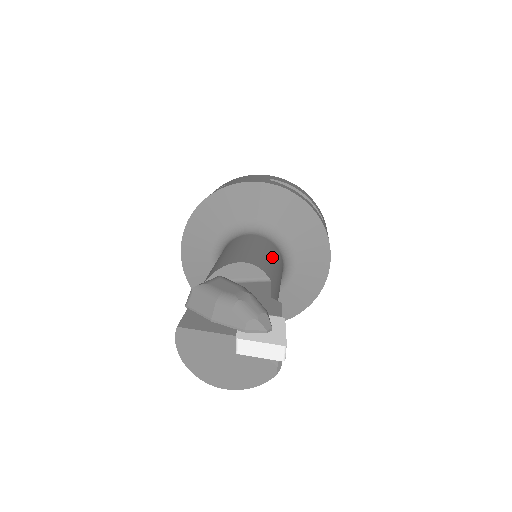
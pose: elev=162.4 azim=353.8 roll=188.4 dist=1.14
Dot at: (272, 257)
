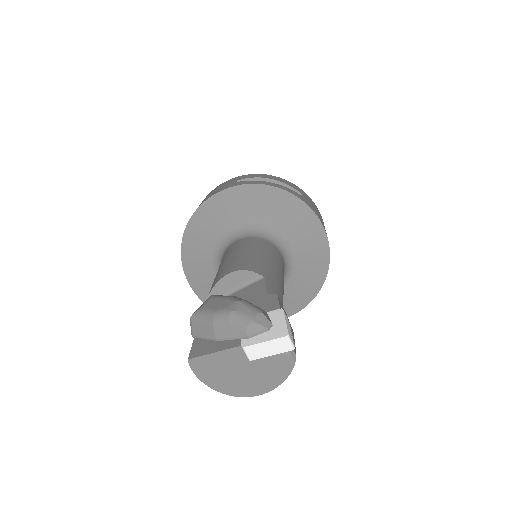
Dot at: (262, 253)
